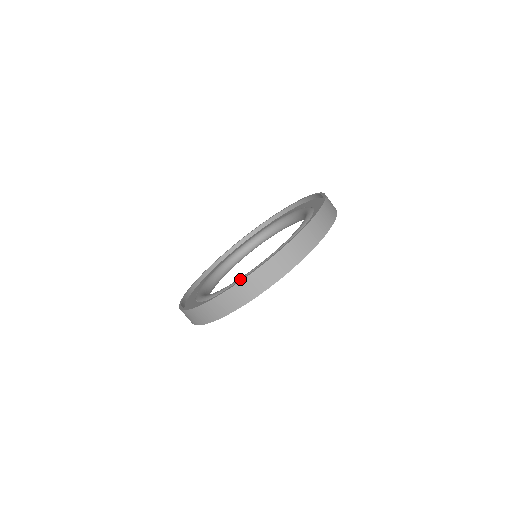
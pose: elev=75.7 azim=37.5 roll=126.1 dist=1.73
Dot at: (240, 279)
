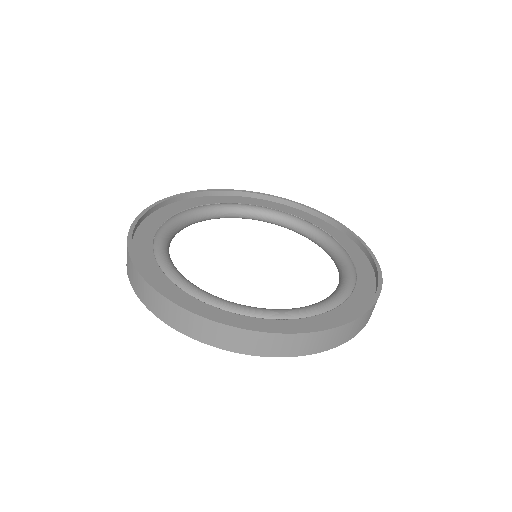
Dot at: (180, 281)
